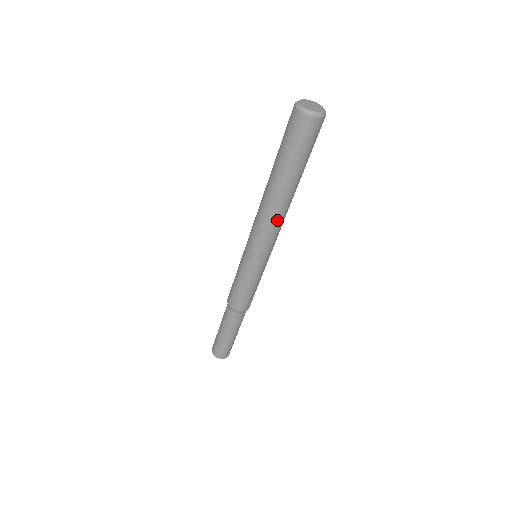
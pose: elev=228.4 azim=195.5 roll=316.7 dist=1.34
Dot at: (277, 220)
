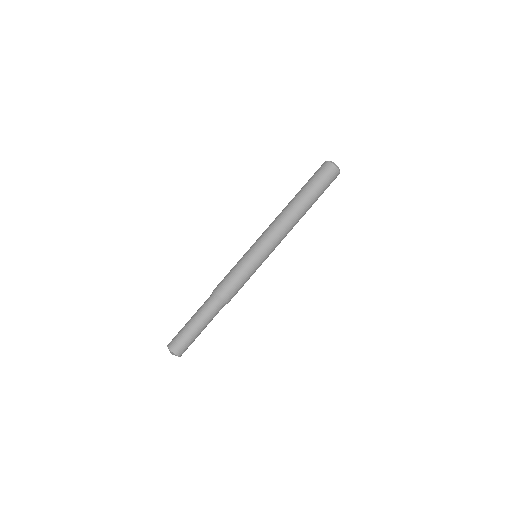
Dot at: (286, 223)
